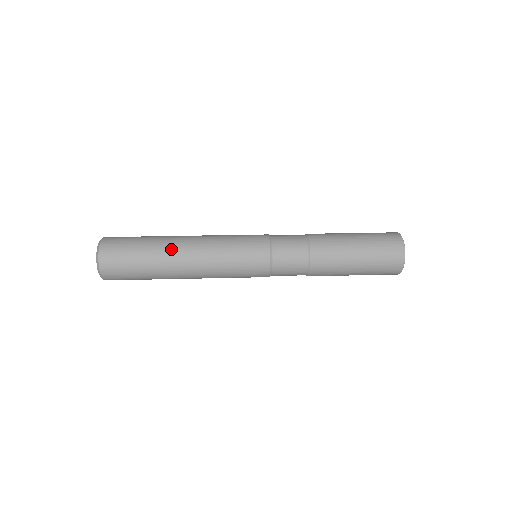
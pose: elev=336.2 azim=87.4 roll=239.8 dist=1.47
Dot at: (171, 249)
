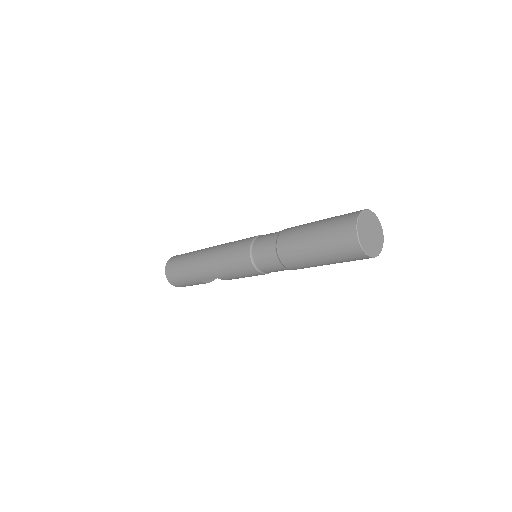
Dot at: occluded
